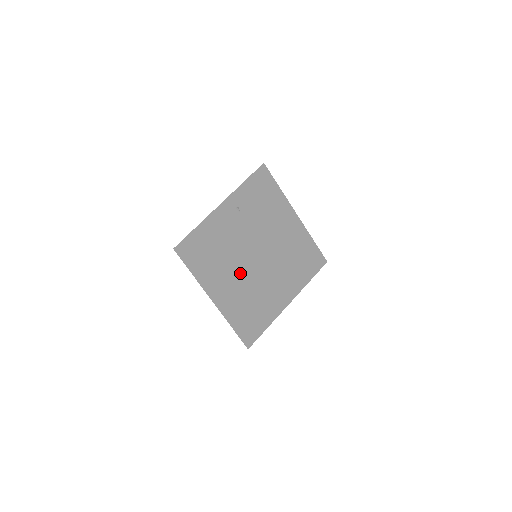
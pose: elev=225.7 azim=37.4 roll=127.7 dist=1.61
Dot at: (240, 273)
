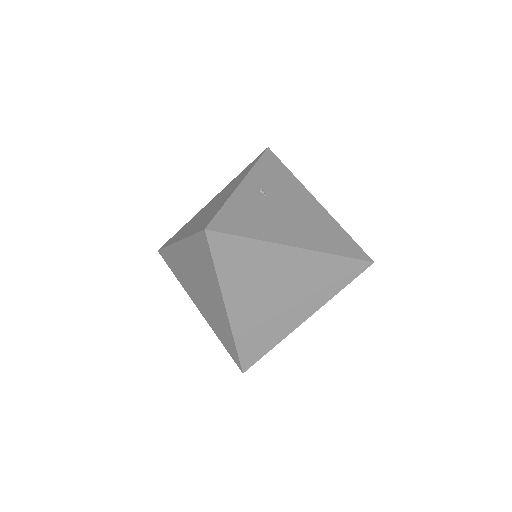
Dot at: (276, 270)
